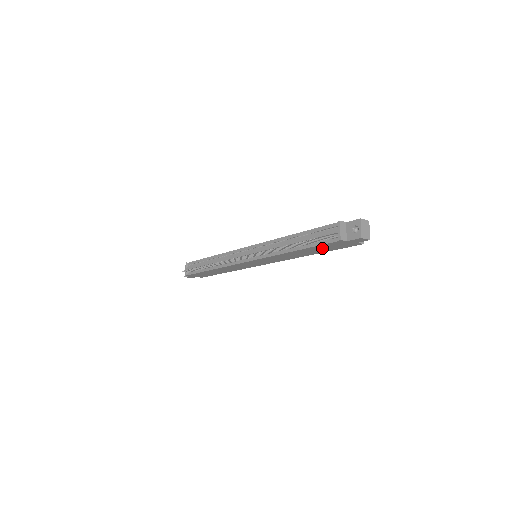
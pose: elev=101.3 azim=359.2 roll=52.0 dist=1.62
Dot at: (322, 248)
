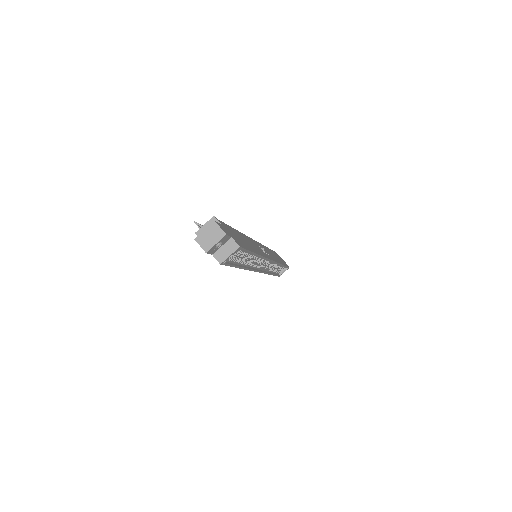
Dot at: occluded
